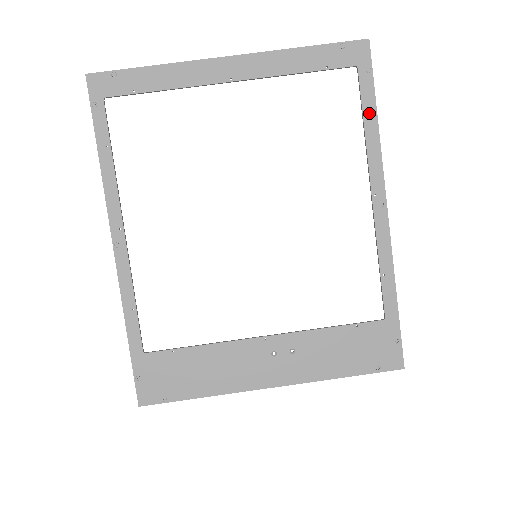
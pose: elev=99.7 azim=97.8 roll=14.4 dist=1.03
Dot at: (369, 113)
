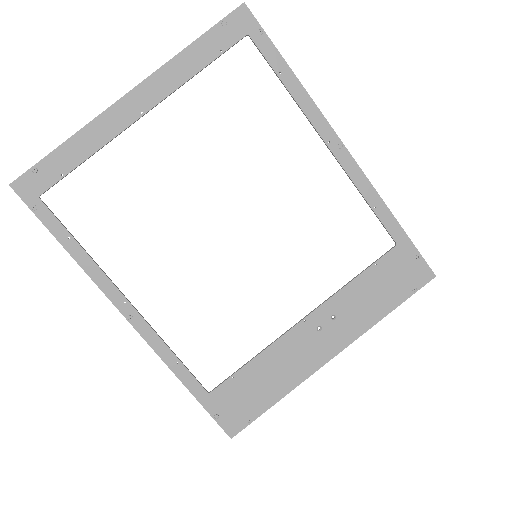
Dot at: (283, 71)
